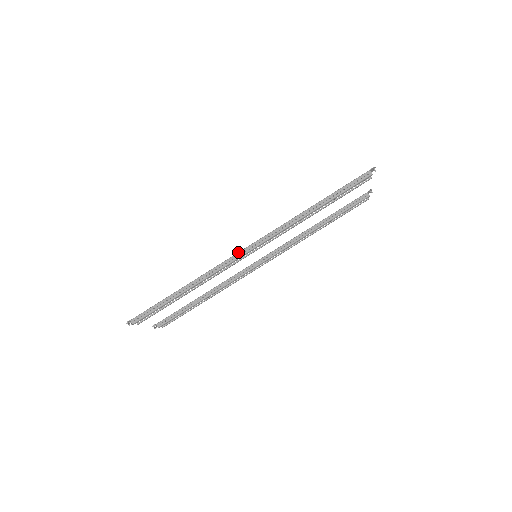
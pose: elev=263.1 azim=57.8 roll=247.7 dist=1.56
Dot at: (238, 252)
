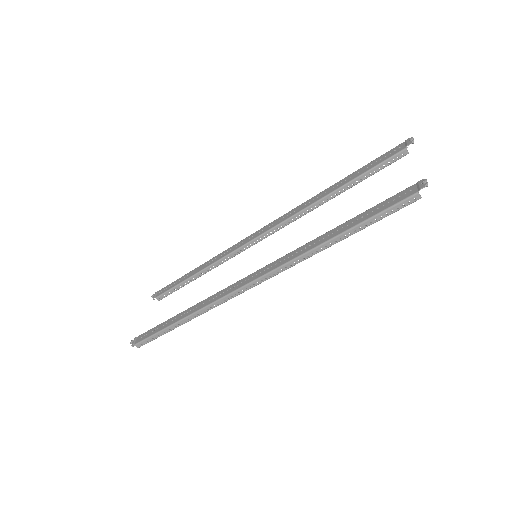
Dot at: (237, 289)
